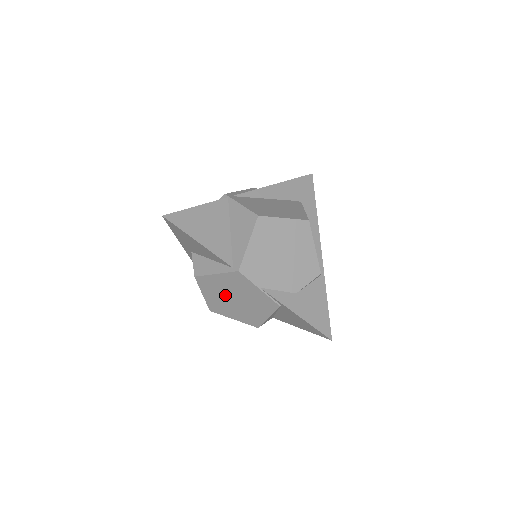
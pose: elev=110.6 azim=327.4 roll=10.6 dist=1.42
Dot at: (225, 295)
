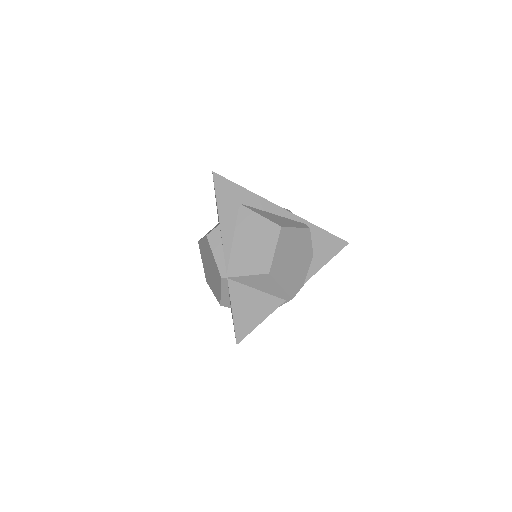
Dot at: occluded
